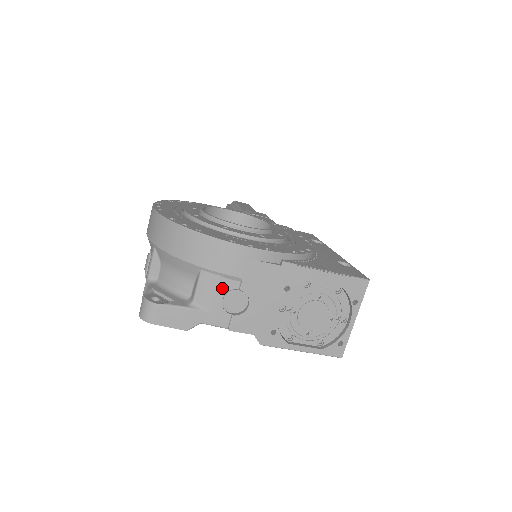
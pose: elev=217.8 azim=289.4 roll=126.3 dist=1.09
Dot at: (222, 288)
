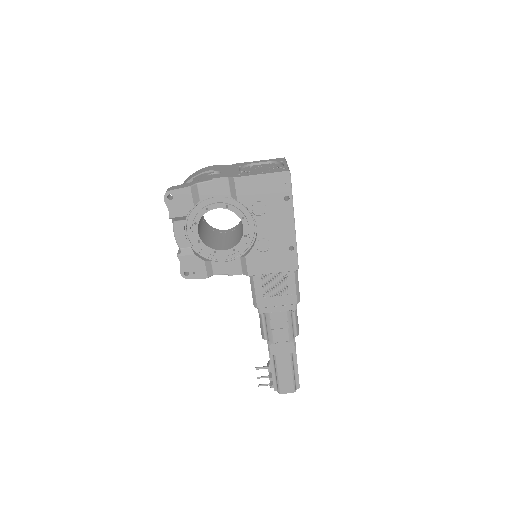
Dot at: (205, 175)
